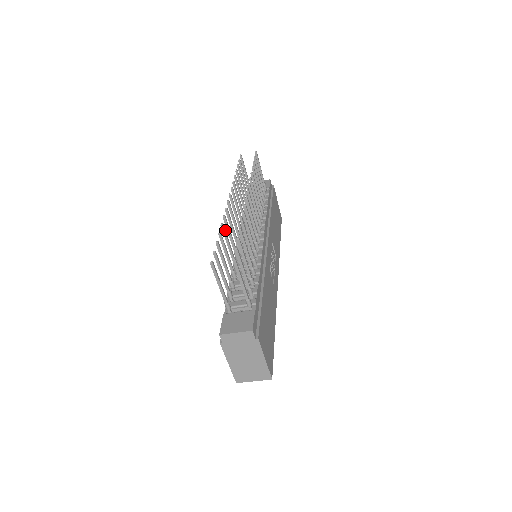
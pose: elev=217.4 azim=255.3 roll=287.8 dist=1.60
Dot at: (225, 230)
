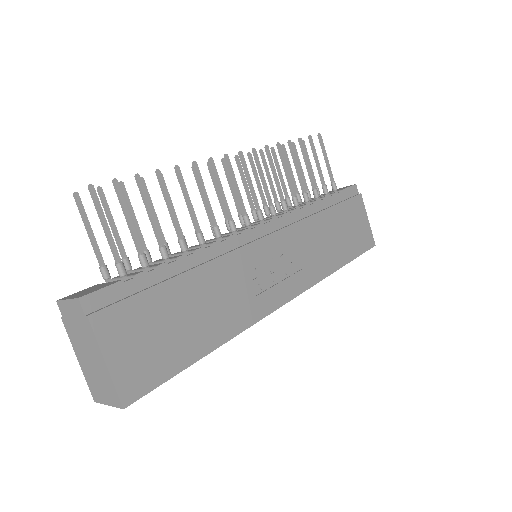
Dot at: occluded
